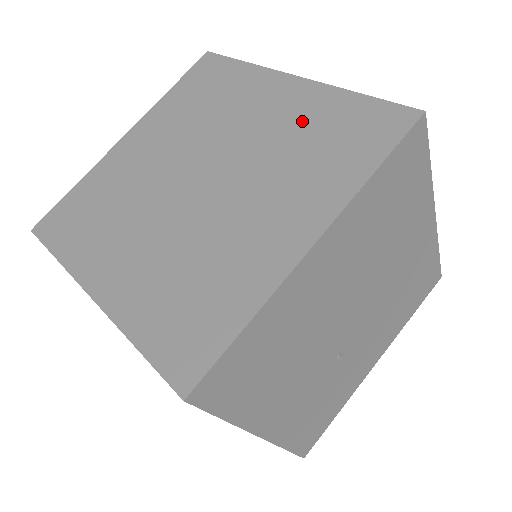
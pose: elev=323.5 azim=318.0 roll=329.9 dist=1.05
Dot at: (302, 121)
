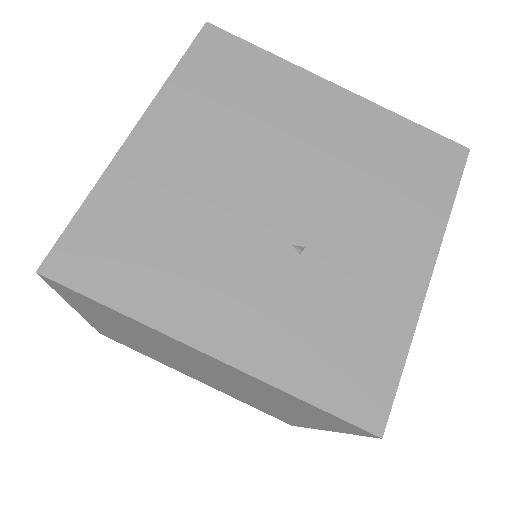
Dot at: occluded
